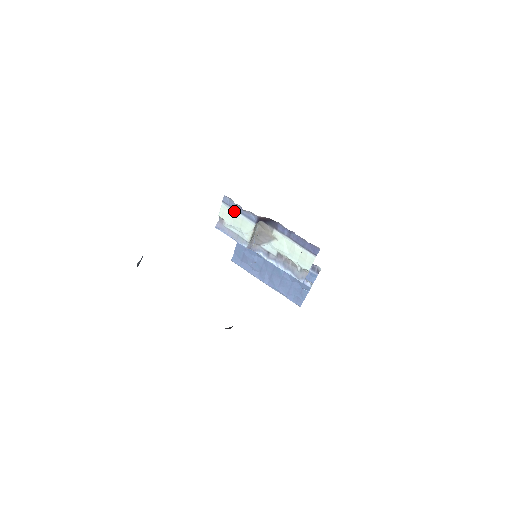
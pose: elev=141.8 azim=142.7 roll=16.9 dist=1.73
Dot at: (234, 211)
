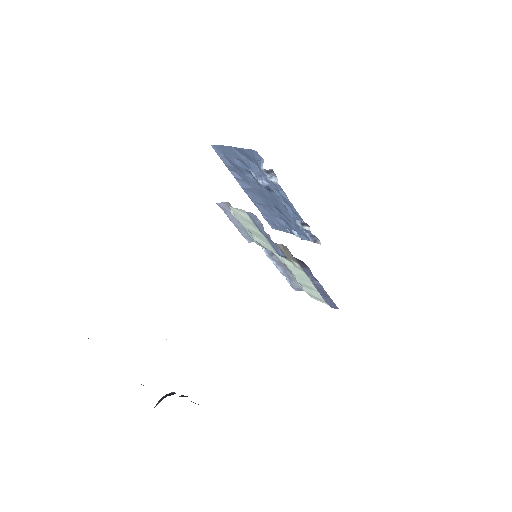
Dot at: (257, 227)
